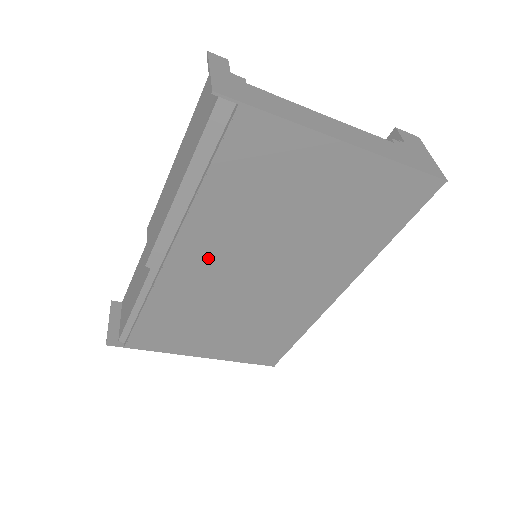
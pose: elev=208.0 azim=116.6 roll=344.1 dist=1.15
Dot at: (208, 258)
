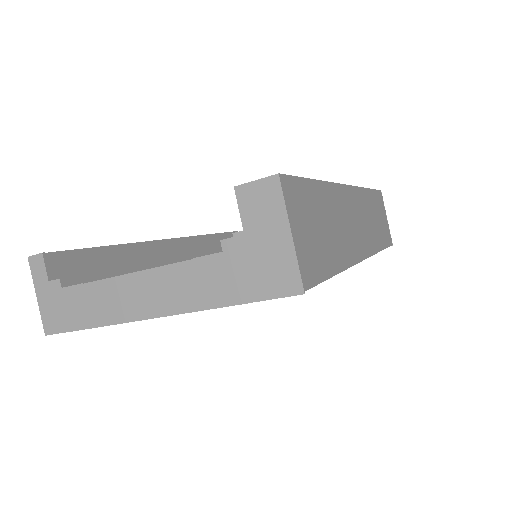
Dot at: occluded
